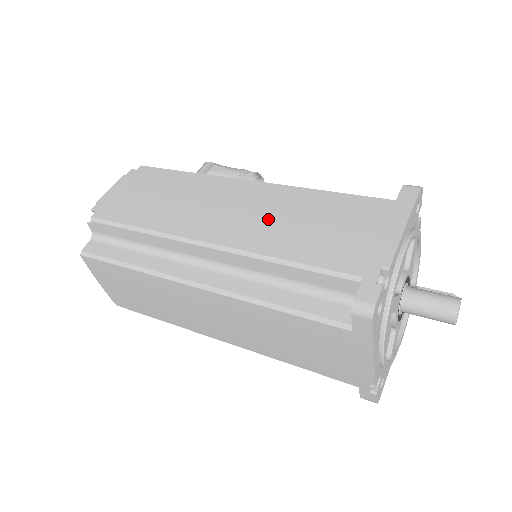
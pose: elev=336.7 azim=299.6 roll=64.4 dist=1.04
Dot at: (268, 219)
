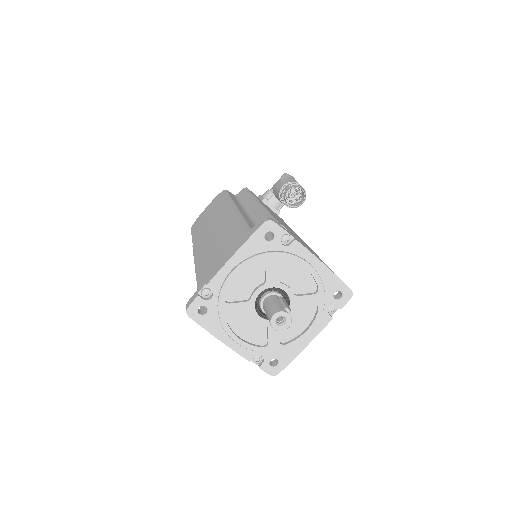
Dot at: (213, 240)
